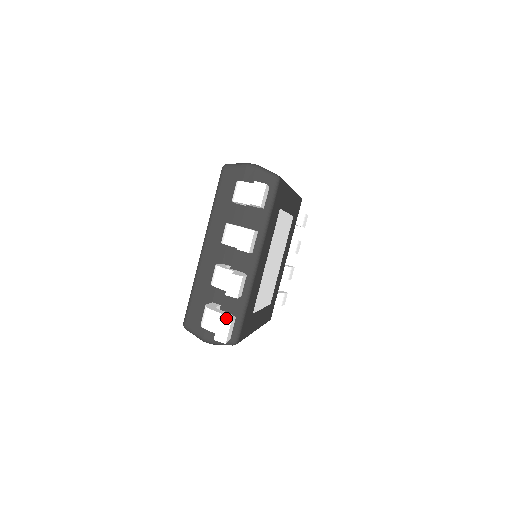
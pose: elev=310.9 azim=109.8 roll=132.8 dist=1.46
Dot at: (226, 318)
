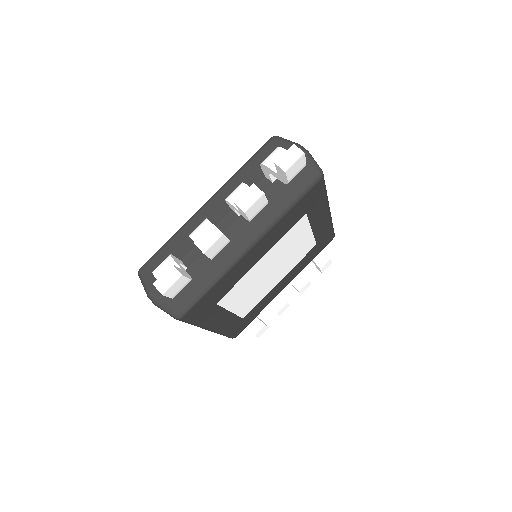
Dot at: (181, 270)
